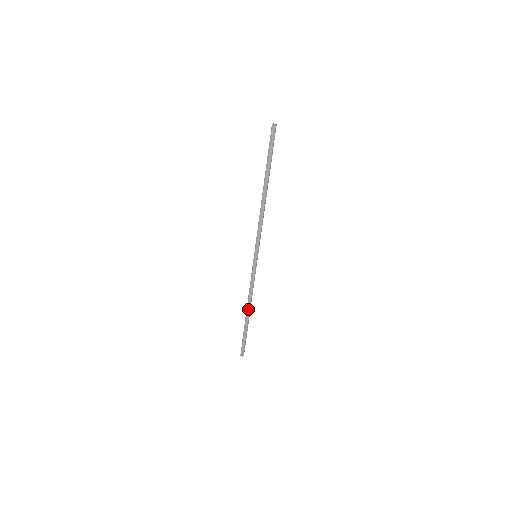
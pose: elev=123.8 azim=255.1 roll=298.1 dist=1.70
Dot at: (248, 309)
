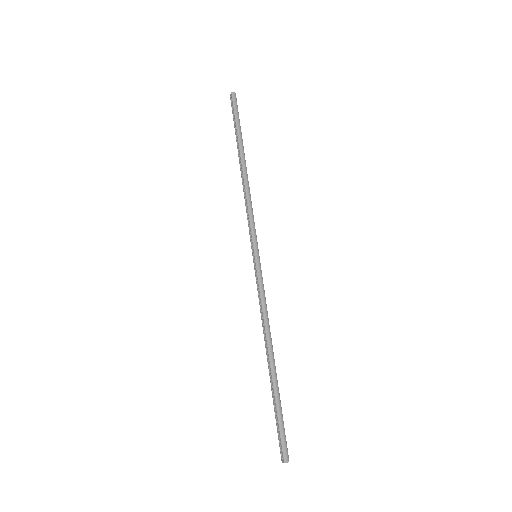
Dot at: (271, 350)
